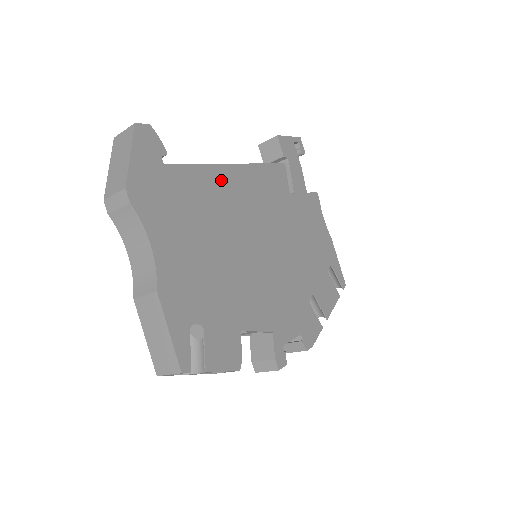
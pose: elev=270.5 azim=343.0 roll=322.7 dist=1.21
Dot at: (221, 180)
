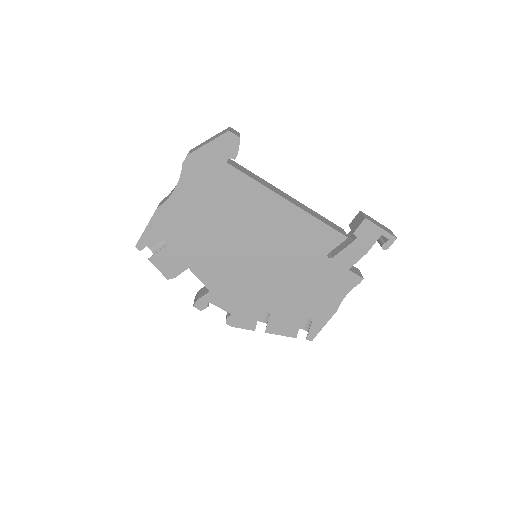
Dot at: (265, 200)
